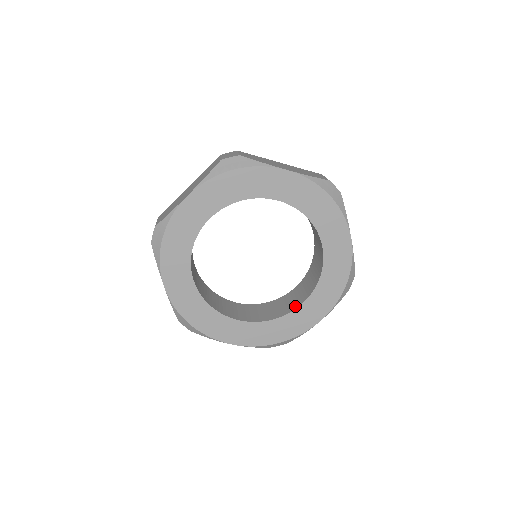
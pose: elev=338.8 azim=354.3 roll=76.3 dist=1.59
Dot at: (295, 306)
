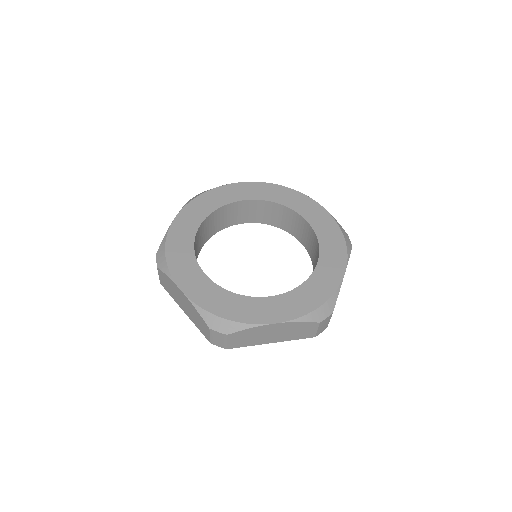
Dot at: occluded
